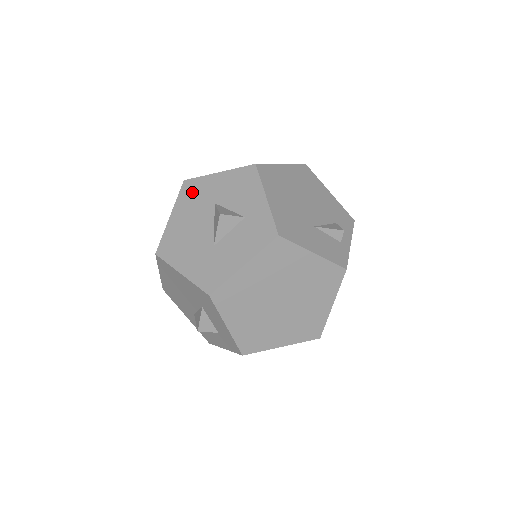
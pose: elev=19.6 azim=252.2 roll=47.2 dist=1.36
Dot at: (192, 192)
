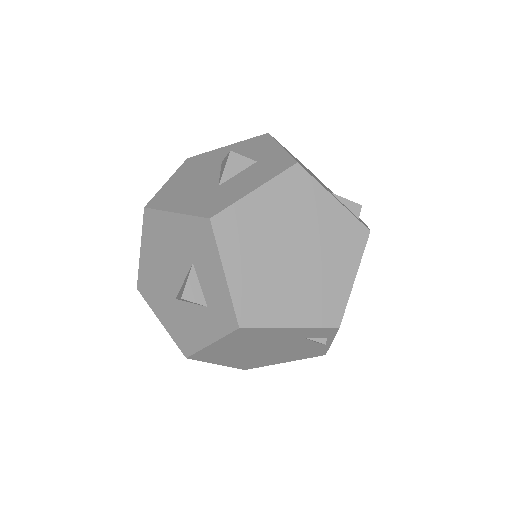
Dot at: (196, 162)
